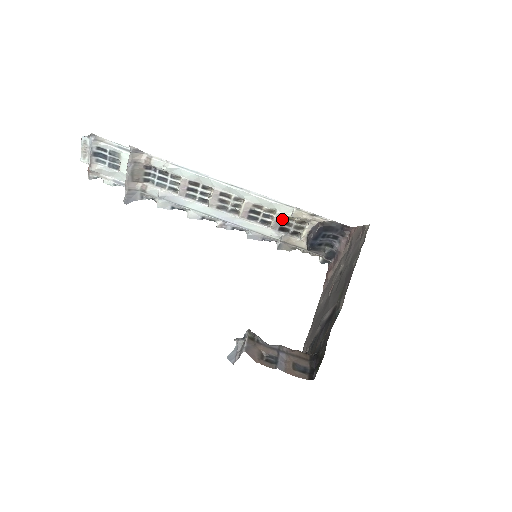
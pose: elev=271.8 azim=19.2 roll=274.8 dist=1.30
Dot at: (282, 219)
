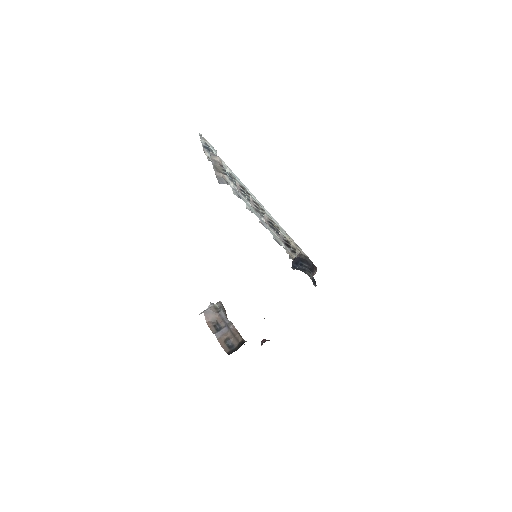
Dot at: (284, 237)
